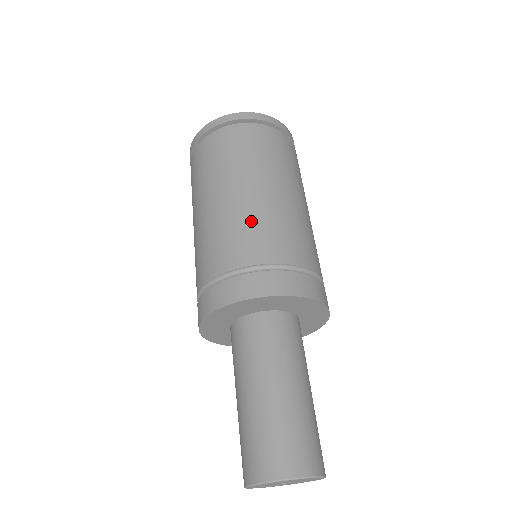
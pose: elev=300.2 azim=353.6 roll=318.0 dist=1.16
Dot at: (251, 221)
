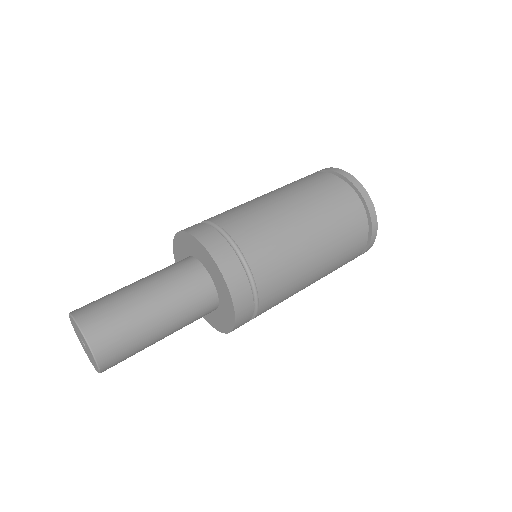
Dot at: (272, 229)
